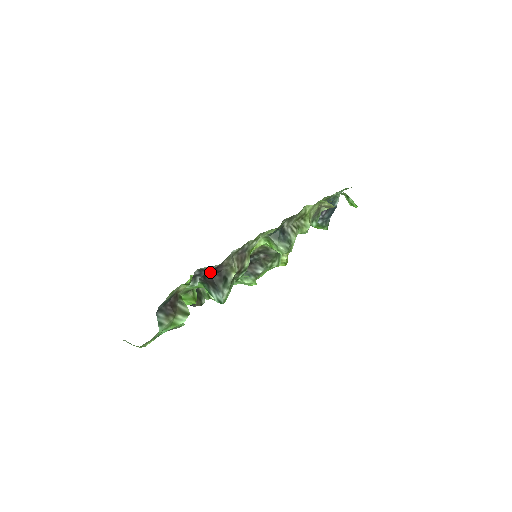
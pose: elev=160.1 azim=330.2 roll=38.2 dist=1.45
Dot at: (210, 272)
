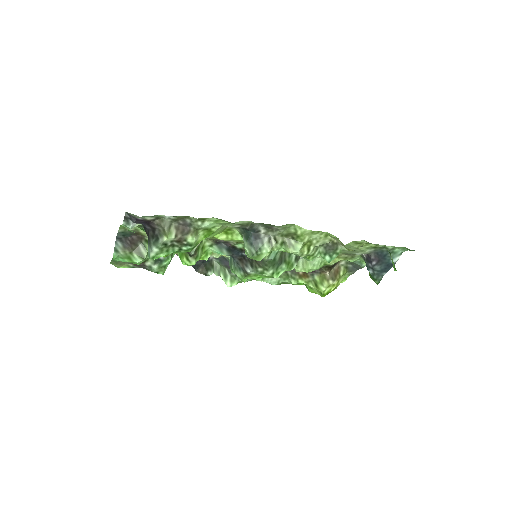
Dot at: (146, 224)
